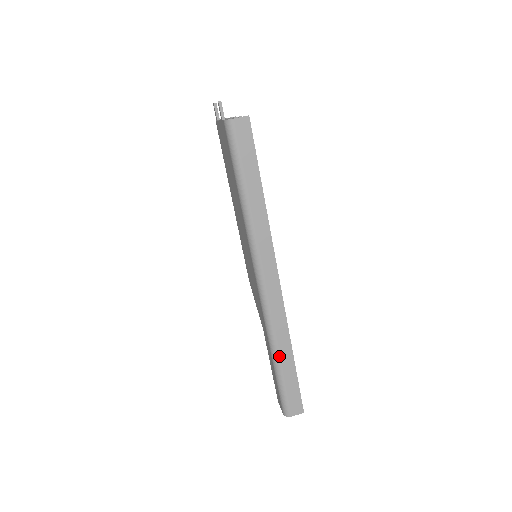
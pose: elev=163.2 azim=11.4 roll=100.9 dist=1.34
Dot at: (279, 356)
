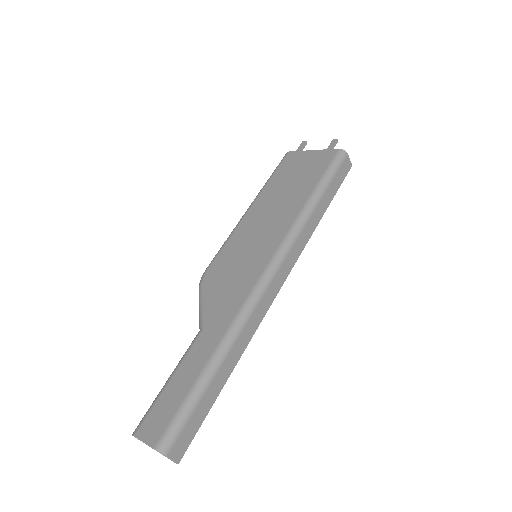
Dot at: (224, 360)
